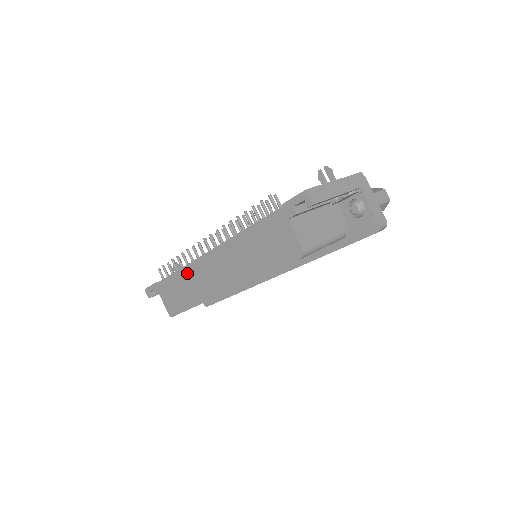
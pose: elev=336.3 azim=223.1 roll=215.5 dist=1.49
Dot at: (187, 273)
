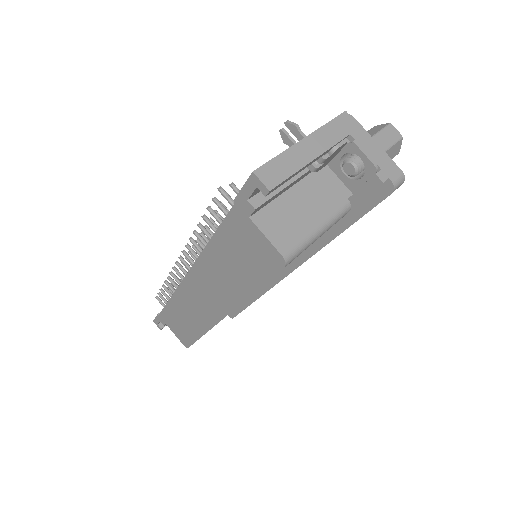
Dot at: (179, 300)
